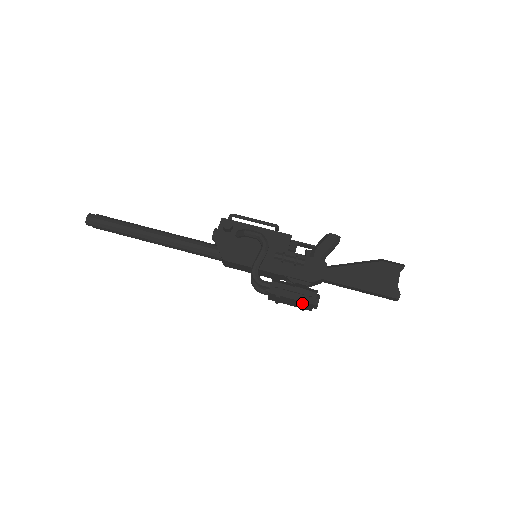
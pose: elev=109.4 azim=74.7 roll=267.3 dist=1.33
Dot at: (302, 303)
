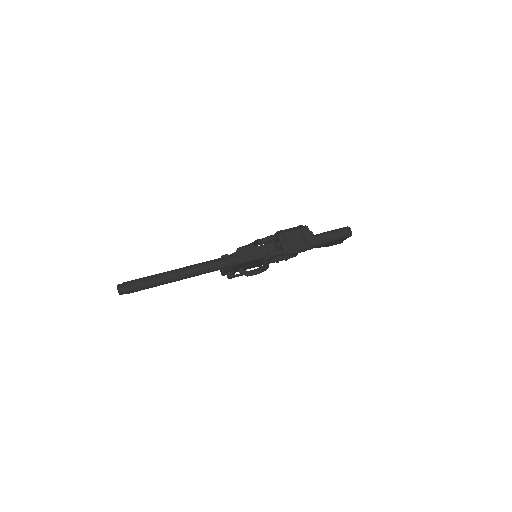
Dot at: (301, 228)
